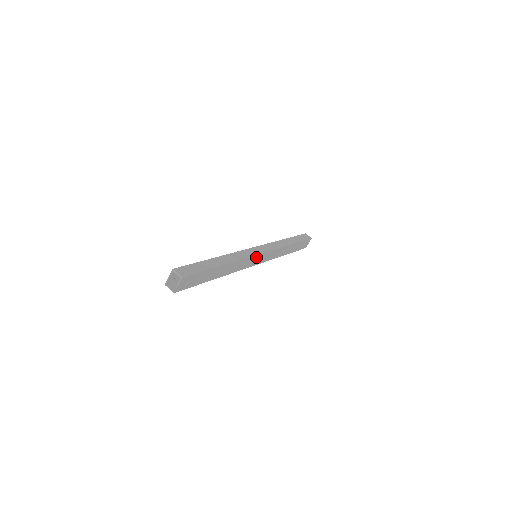
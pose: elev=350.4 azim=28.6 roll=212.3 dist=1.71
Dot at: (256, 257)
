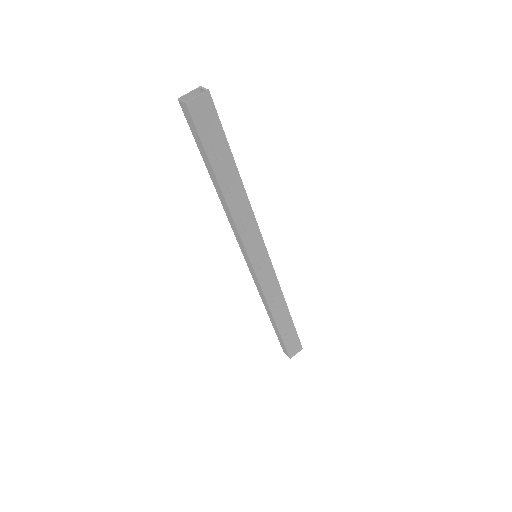
Dot at: (260, 245)
